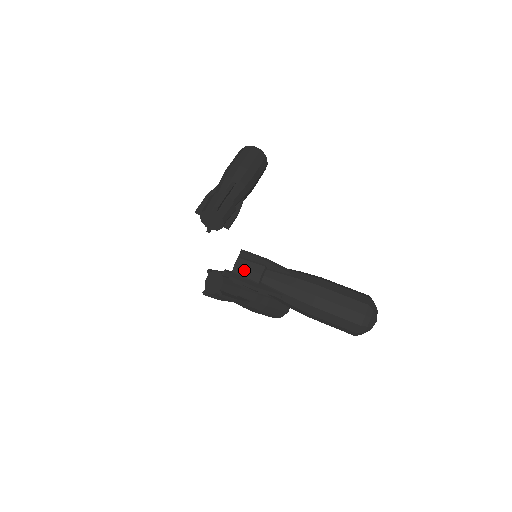
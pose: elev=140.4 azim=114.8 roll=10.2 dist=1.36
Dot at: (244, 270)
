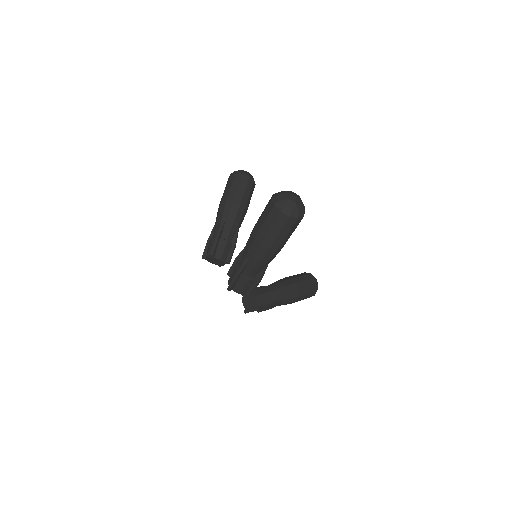
Dot at: occluded
